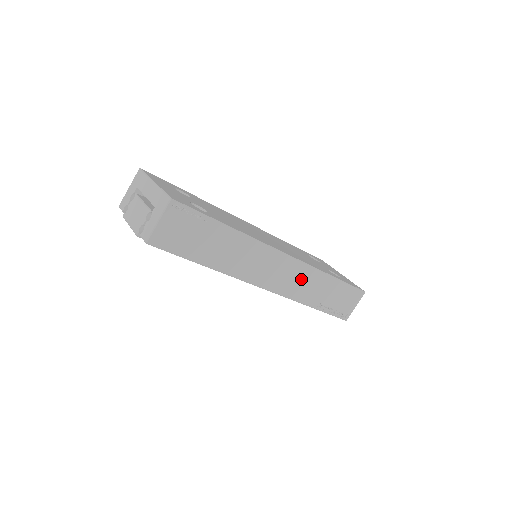
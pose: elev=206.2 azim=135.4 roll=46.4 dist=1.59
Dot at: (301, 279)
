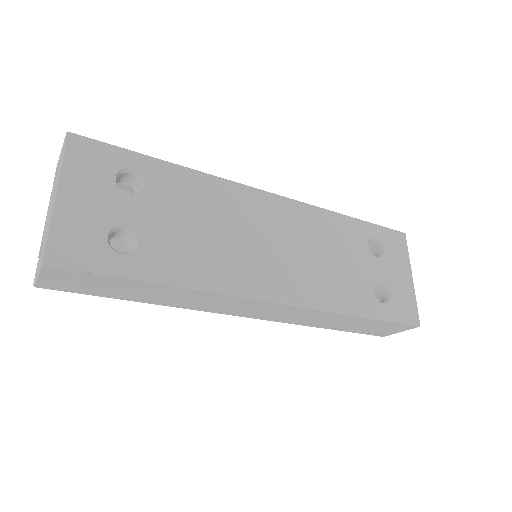
Dot at: (301, 314)
